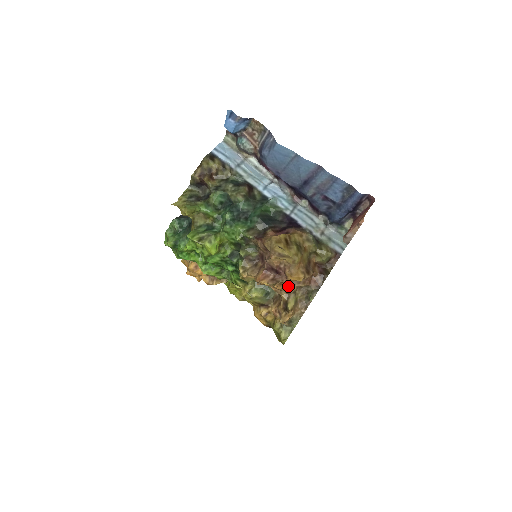
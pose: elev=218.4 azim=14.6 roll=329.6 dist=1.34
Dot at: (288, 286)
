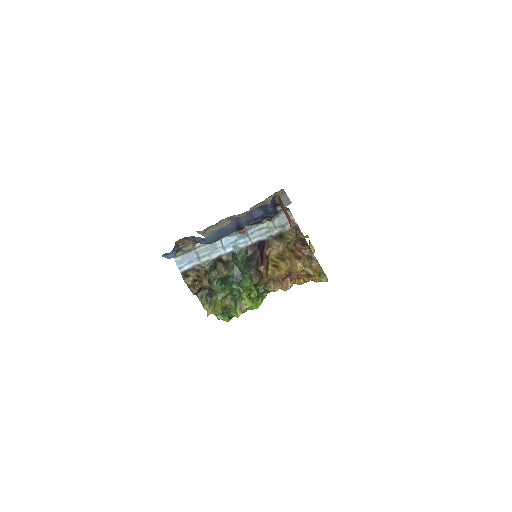
Dot at: (299, 271)
